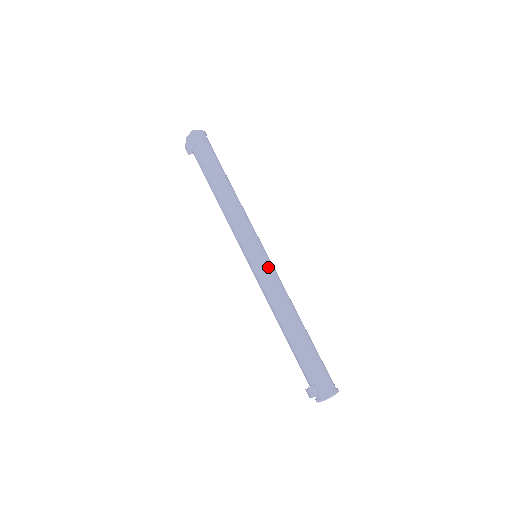
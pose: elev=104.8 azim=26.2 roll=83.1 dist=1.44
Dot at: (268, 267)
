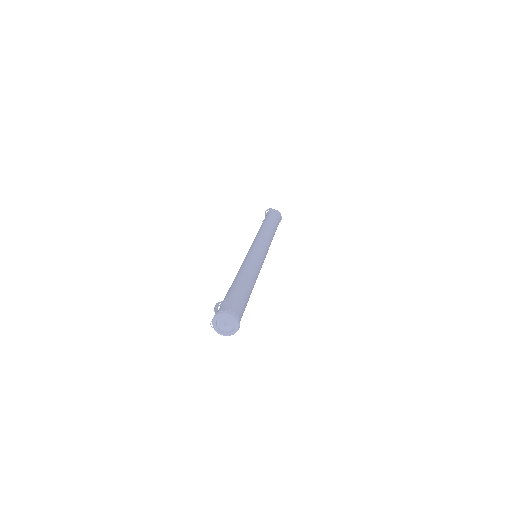
Dot at: (263, 261)
